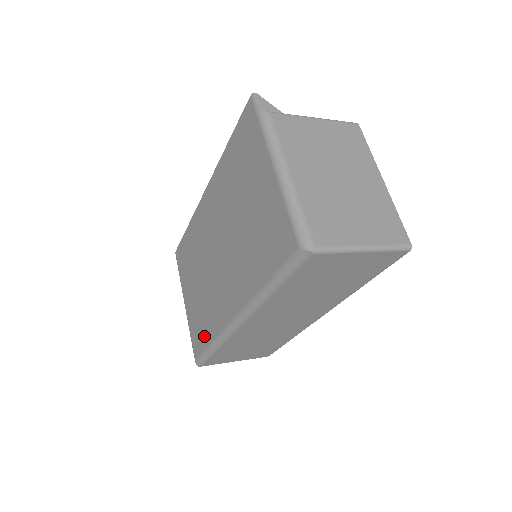
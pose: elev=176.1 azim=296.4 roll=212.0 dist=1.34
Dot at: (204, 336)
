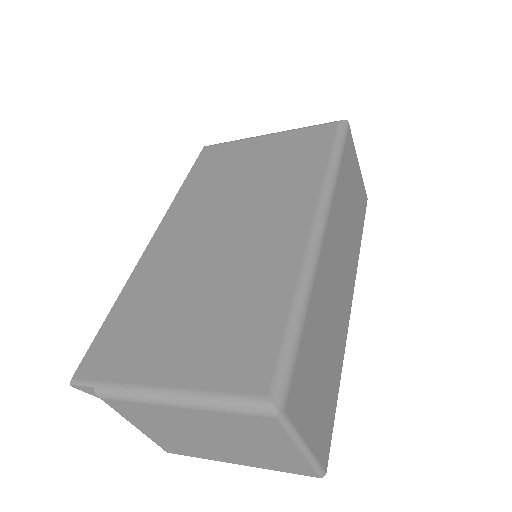
Dot at: (267, 322)
